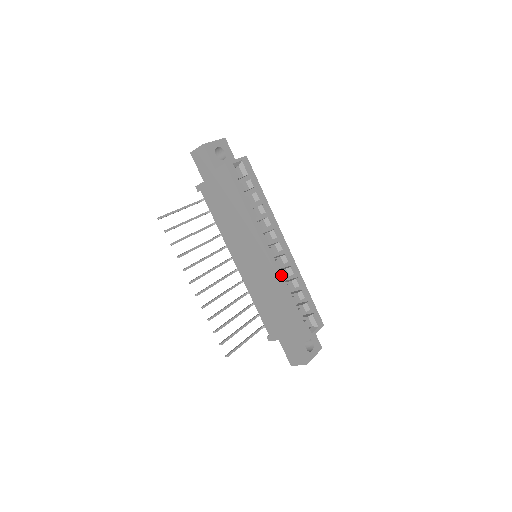
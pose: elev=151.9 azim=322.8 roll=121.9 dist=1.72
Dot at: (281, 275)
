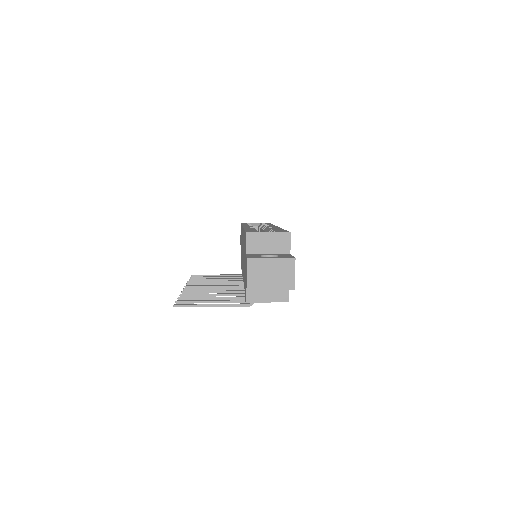
Dot at: occluded
